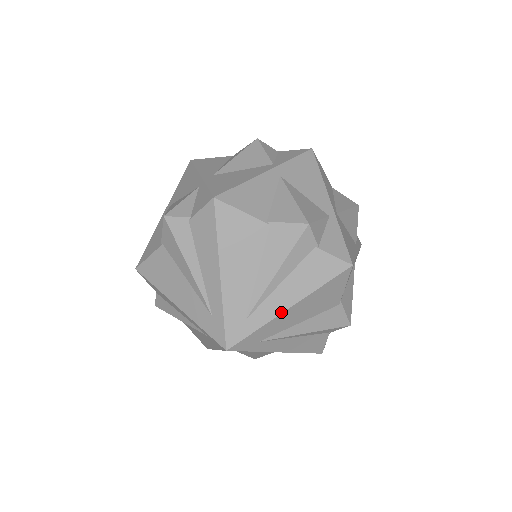
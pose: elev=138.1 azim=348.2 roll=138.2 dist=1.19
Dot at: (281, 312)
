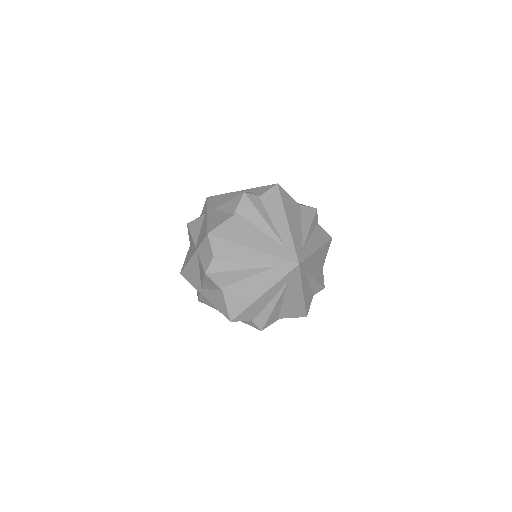
Dot at: (315, 251)
